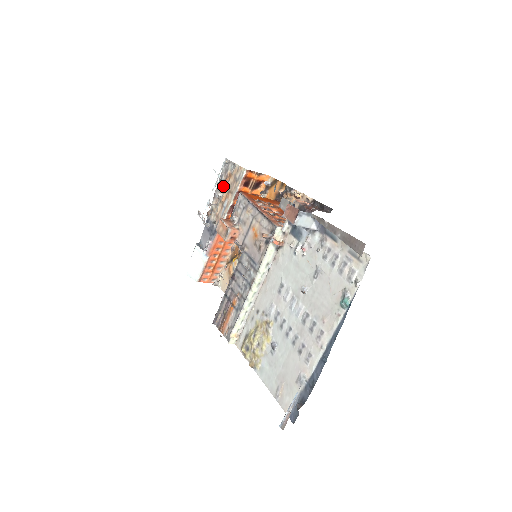
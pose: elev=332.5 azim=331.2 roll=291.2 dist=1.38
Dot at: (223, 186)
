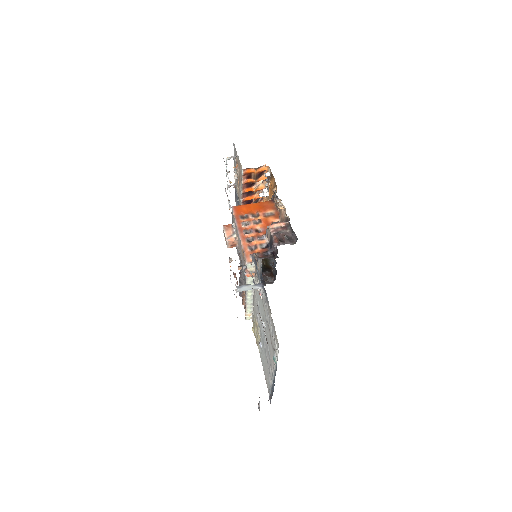
Dot at: (236, 169)
